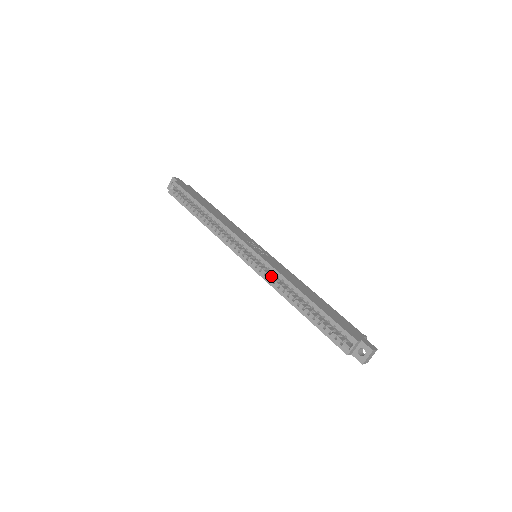
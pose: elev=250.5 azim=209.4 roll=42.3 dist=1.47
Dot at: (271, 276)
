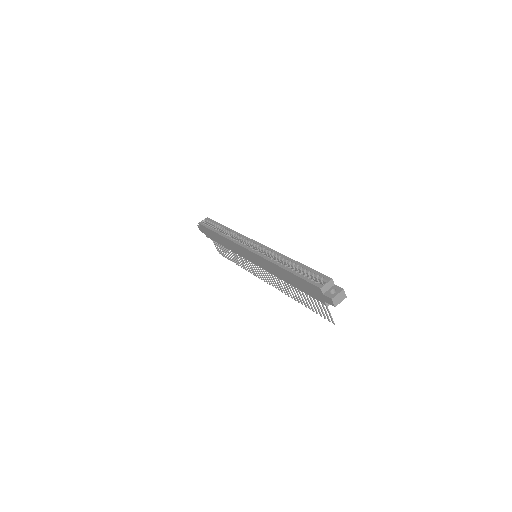
Dot at: occluded
